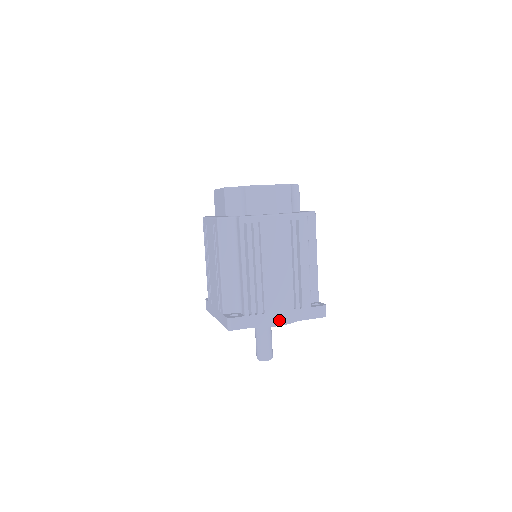
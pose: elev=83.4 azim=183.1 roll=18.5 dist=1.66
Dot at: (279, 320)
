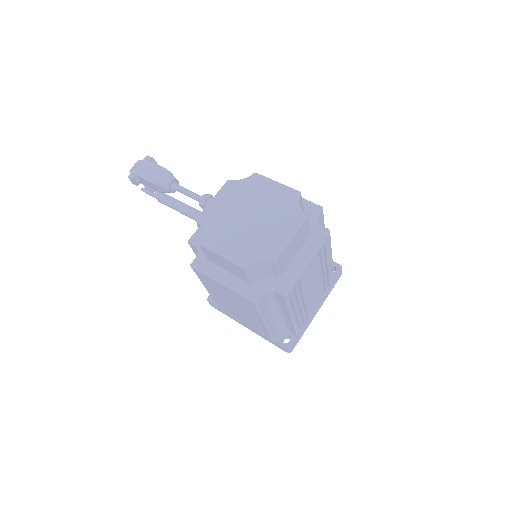
Dot at: (317, 311)
